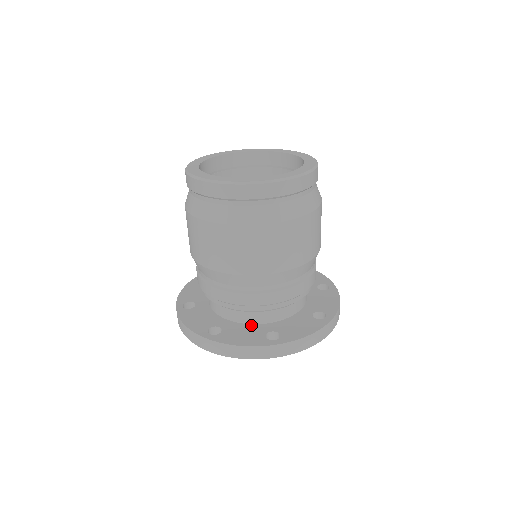
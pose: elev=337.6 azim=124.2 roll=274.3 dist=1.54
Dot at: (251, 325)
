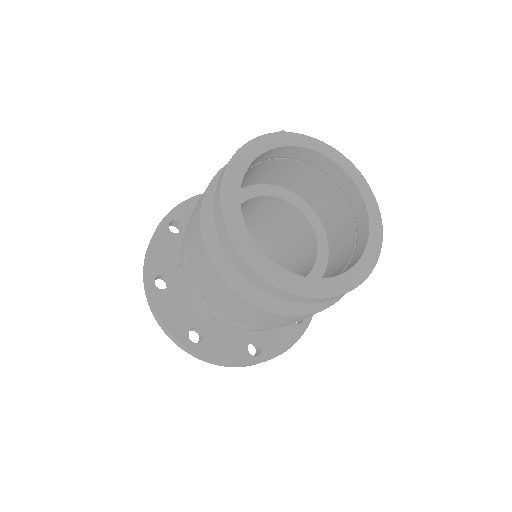
Dot at: occluded
